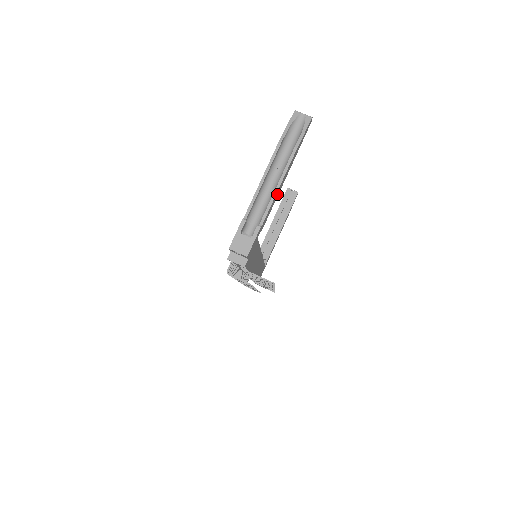
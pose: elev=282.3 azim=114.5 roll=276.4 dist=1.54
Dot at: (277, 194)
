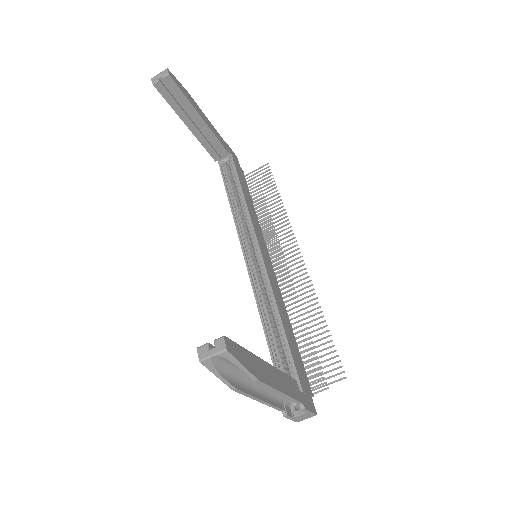
Dot at: (281, 380)
